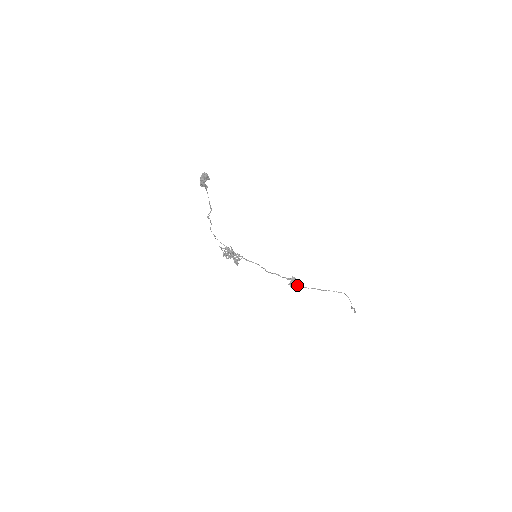
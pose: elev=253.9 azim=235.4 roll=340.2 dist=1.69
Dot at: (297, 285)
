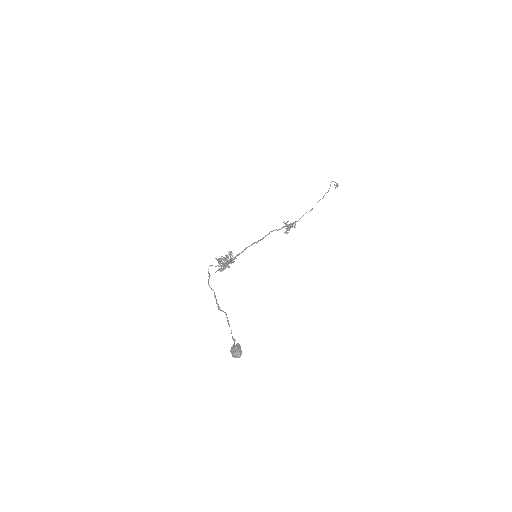
Dot at: (291, 227)
